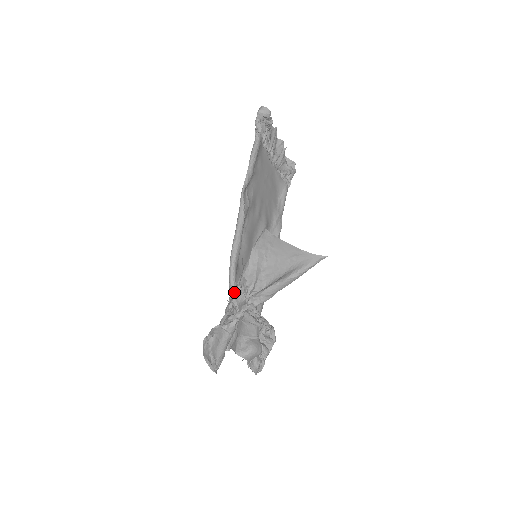
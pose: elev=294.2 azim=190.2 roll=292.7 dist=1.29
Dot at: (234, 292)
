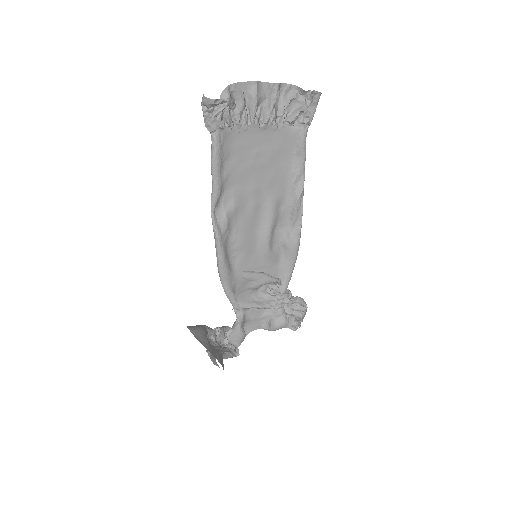
Dot at: (232, 303)
